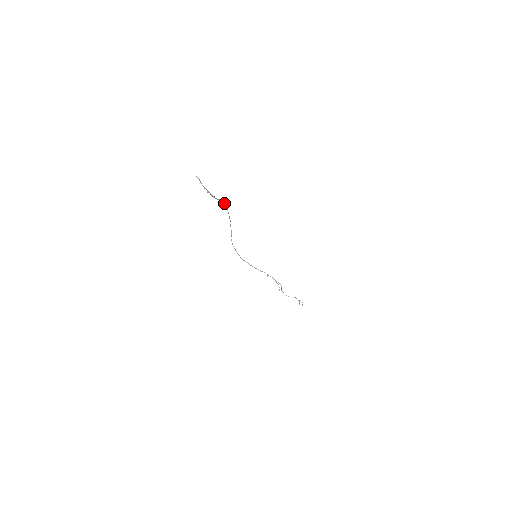
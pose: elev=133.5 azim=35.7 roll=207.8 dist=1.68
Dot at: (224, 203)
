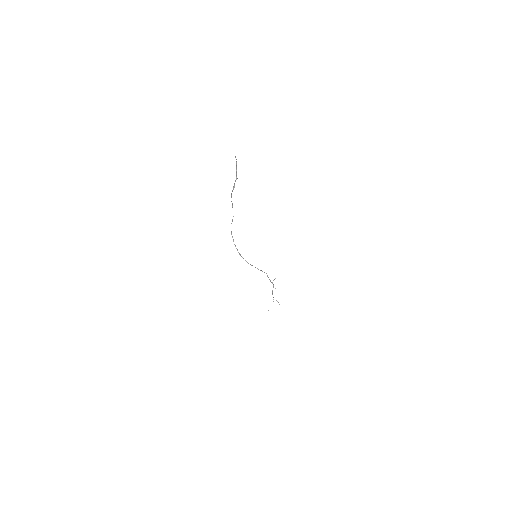
Dot at: (231, 197)
